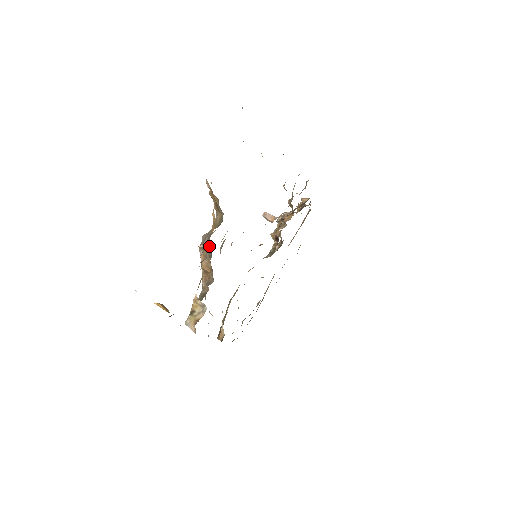
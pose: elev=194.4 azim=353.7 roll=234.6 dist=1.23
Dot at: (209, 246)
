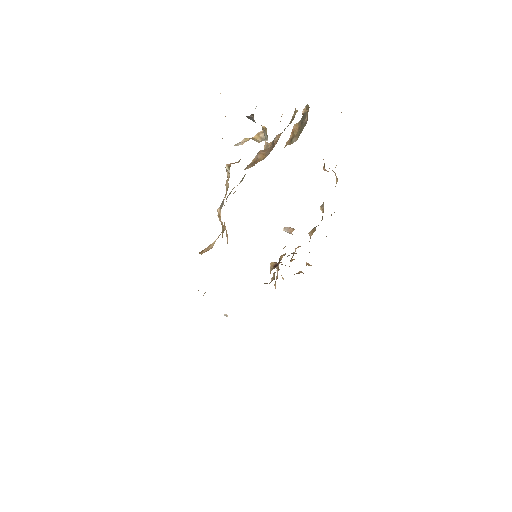
Dot at: occluded
